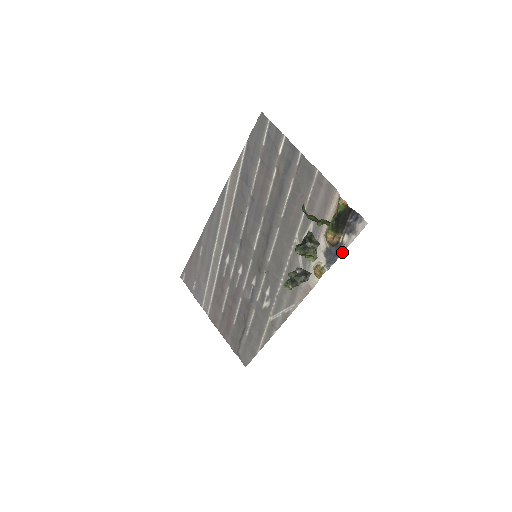
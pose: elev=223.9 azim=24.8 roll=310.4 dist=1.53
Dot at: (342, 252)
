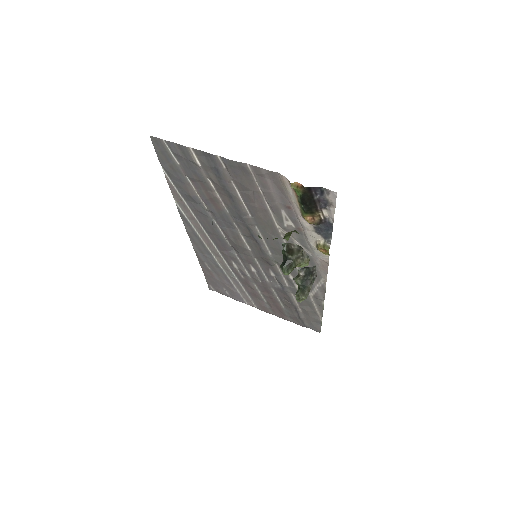
Dot at: (332, 226)
